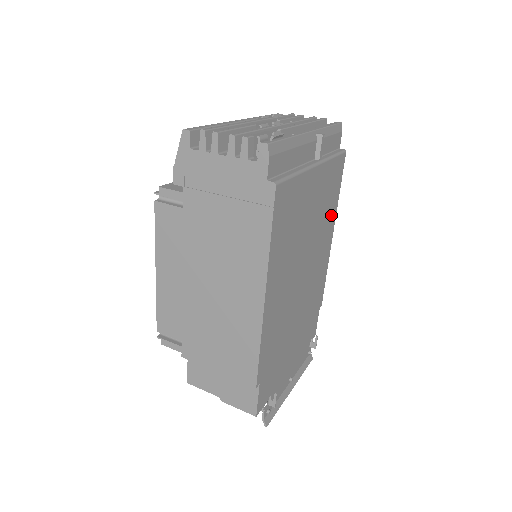
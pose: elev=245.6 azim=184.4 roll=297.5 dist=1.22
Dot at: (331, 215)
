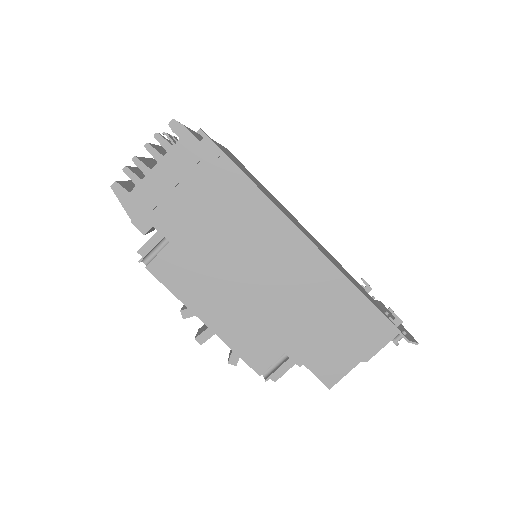
Dot at: occluded
